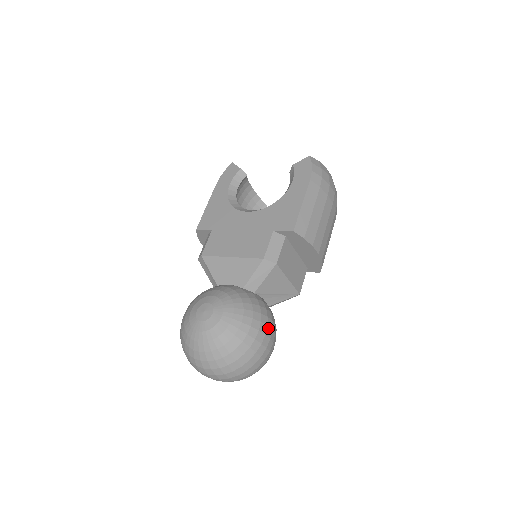
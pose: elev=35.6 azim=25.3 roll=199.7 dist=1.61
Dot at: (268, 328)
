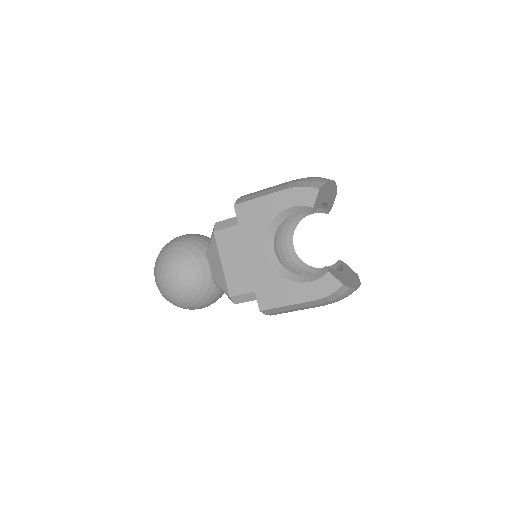
Dot at: (204, 307)
